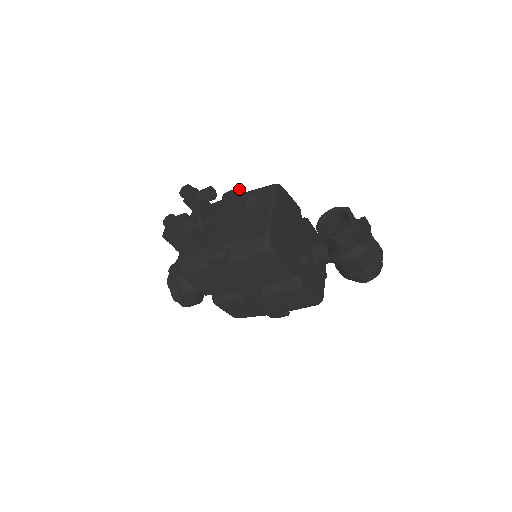
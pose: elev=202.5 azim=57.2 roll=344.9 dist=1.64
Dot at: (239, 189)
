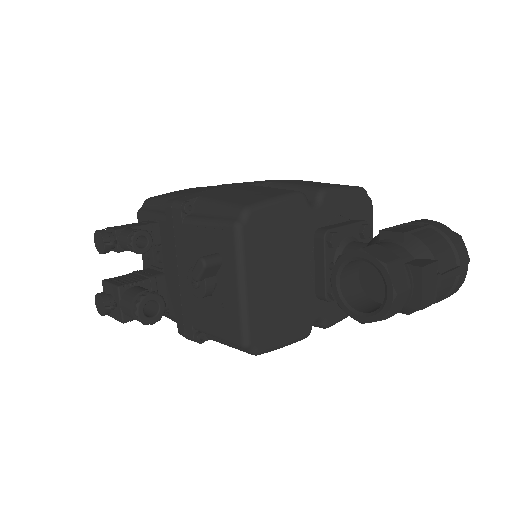
Dot at: (183, 209)
